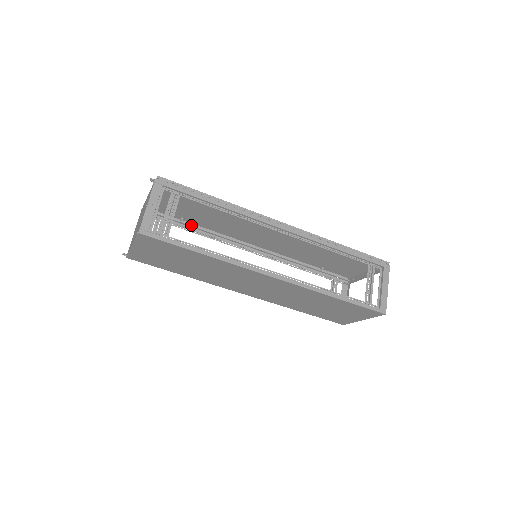
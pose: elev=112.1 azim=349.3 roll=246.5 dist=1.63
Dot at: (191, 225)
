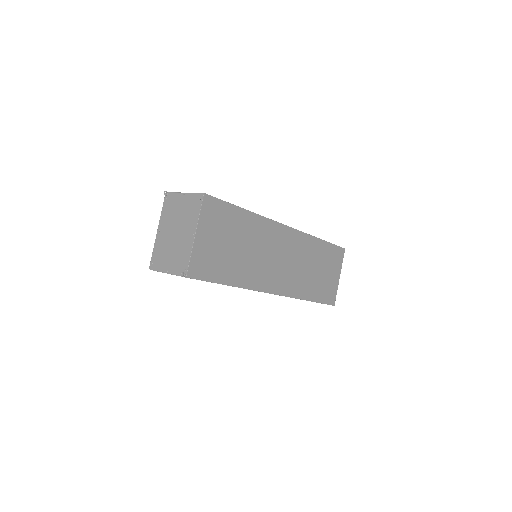
Dot at: occluded
